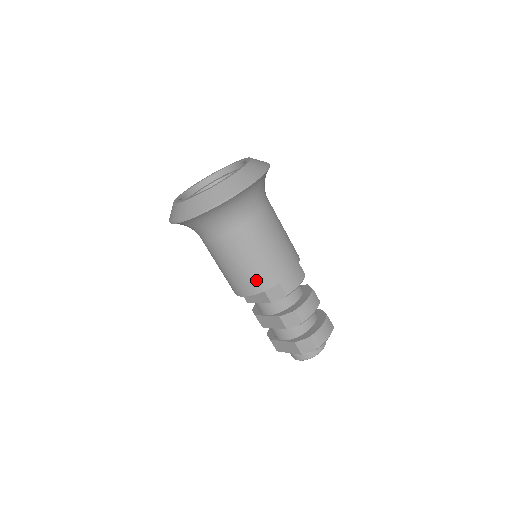
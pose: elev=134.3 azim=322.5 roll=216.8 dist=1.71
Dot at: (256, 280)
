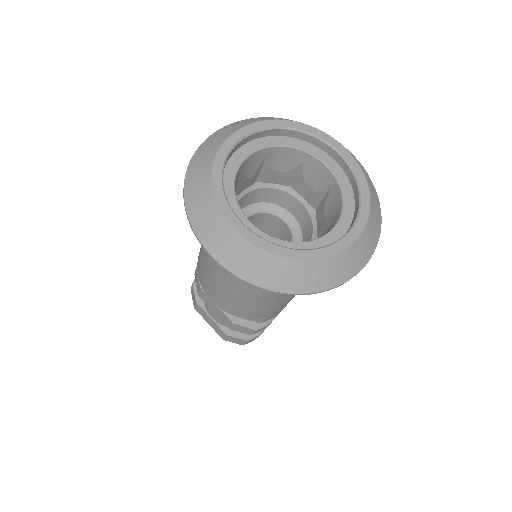
Dot at: (245, 311)
